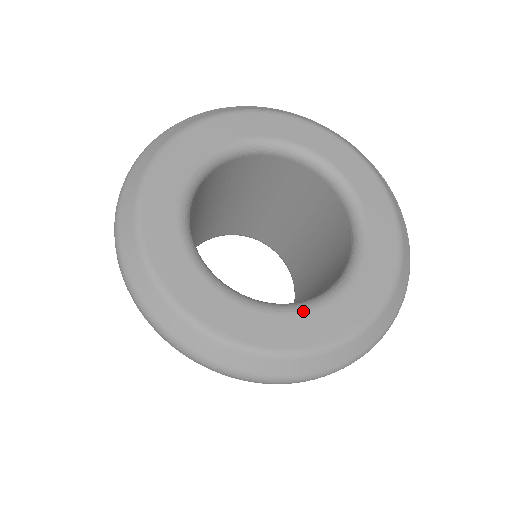
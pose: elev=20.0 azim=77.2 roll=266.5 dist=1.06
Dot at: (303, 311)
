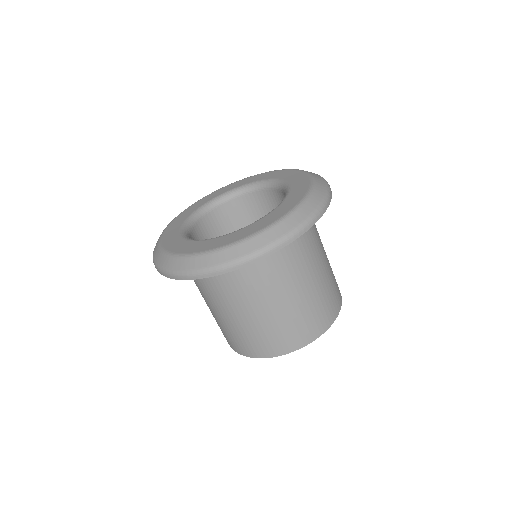
Dot at: (244, 227)
